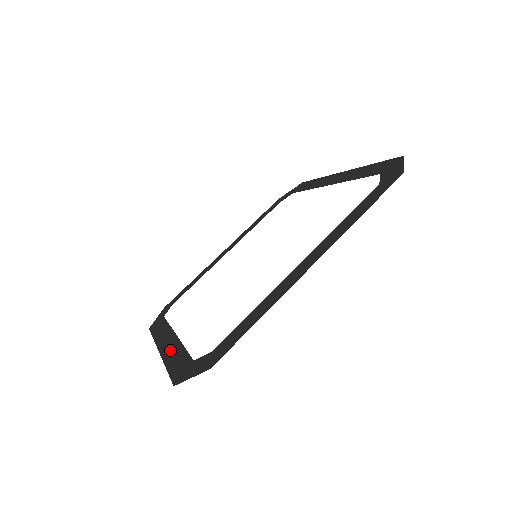
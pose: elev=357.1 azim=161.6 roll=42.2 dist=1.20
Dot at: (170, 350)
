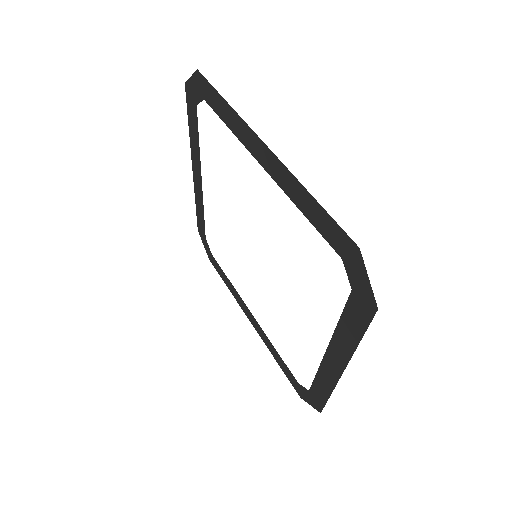
Dot at: (263, 338)
